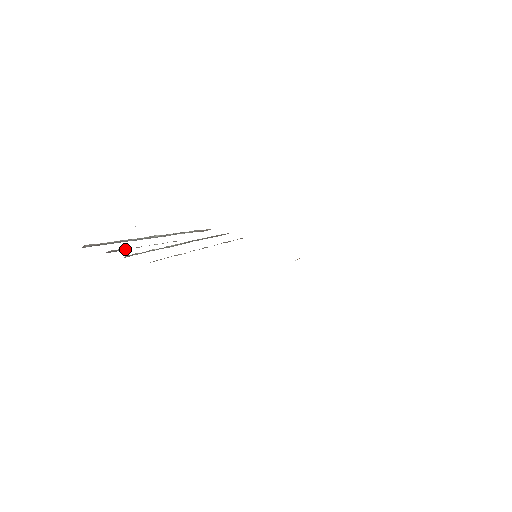
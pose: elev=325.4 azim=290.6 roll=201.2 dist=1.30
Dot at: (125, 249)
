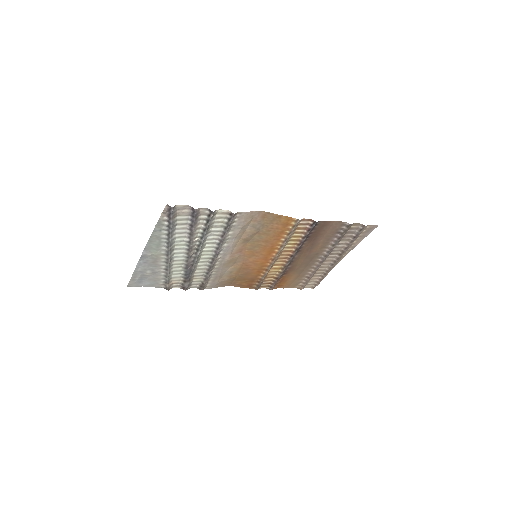
Dot at: (197, 220)
